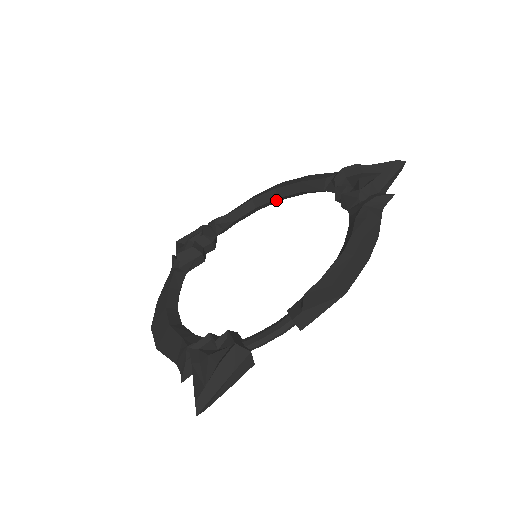
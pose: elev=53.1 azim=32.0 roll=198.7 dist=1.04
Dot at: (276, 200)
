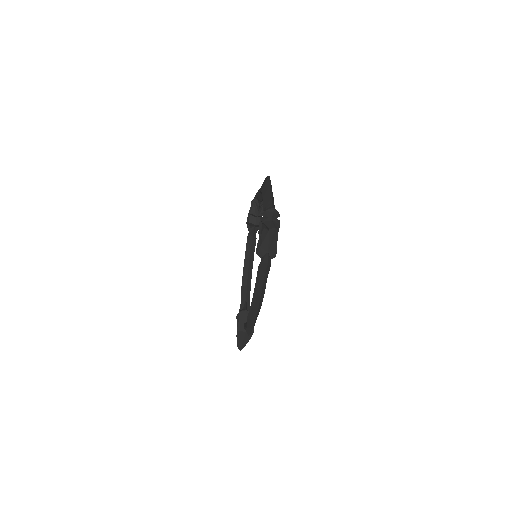
Dot at: occluded
